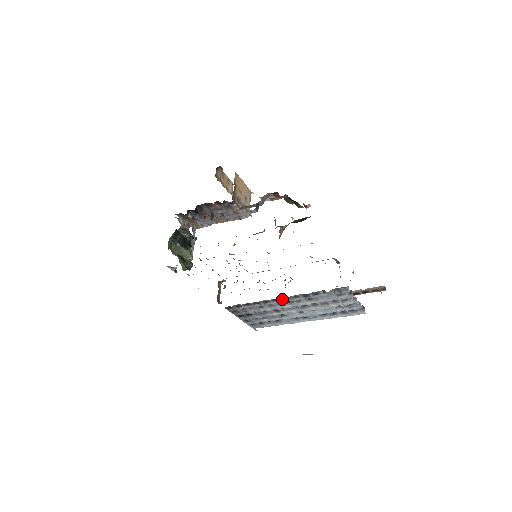
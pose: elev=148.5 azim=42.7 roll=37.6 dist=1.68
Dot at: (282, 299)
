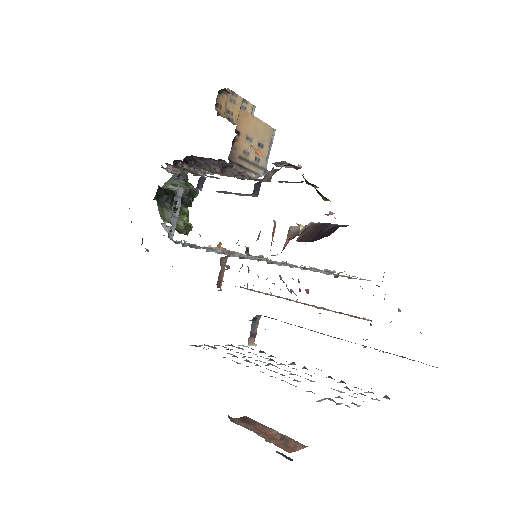
Dot at: occluded
